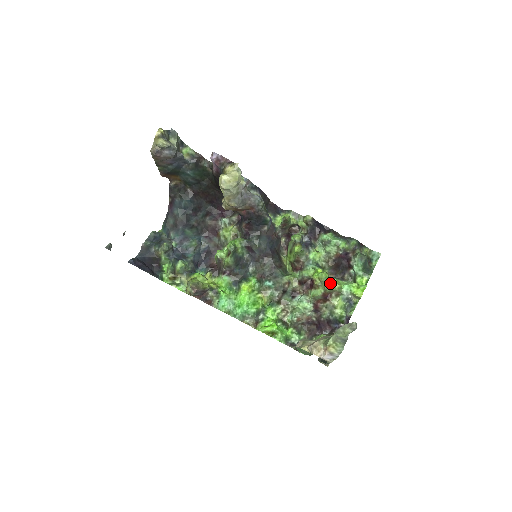
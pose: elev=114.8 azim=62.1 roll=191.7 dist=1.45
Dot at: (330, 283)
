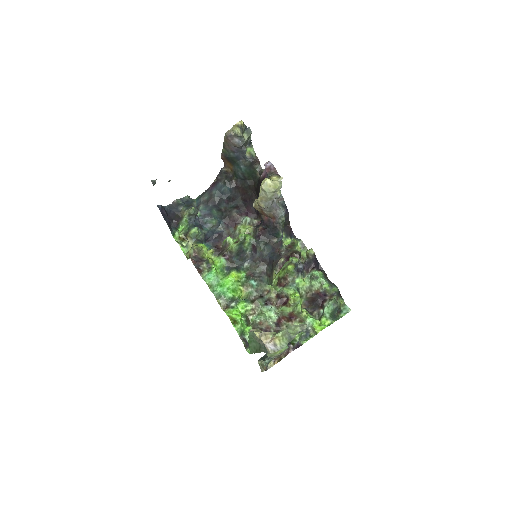
Dot at: occluded
